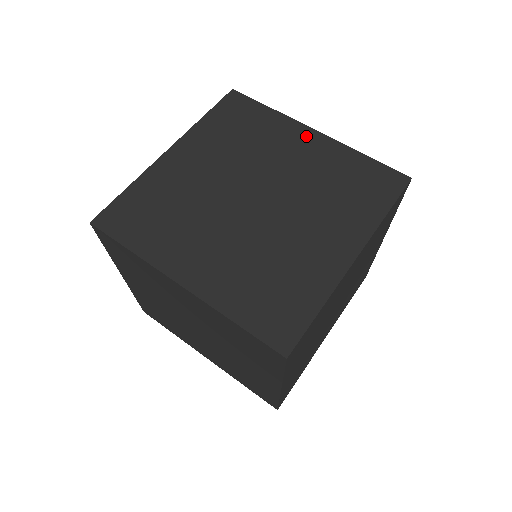
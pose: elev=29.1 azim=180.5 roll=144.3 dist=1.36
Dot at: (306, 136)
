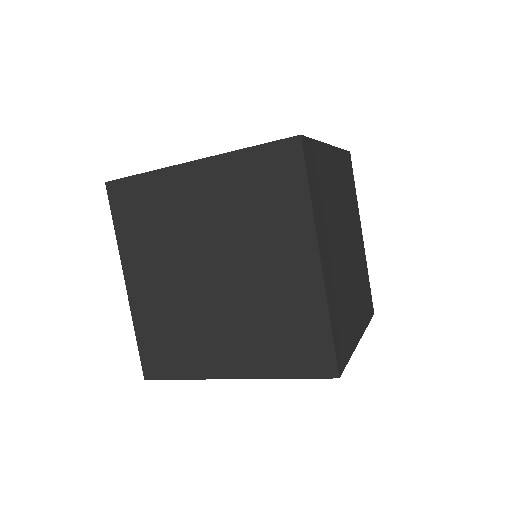
Dot at: occluded
